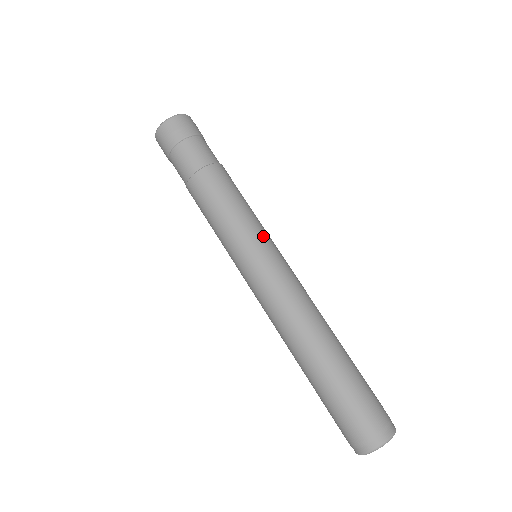
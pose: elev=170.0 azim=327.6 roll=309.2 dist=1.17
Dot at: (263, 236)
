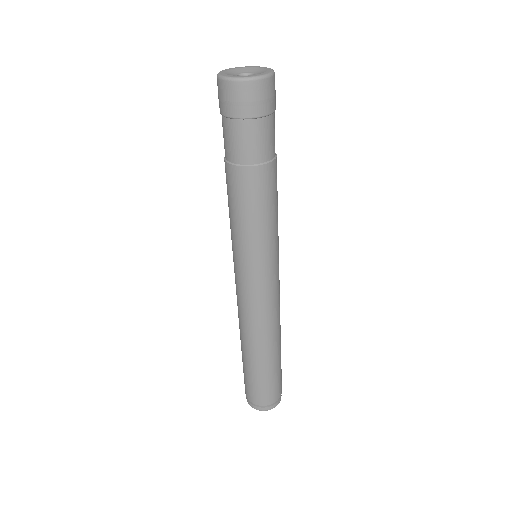
Dot at: (253, 260)
